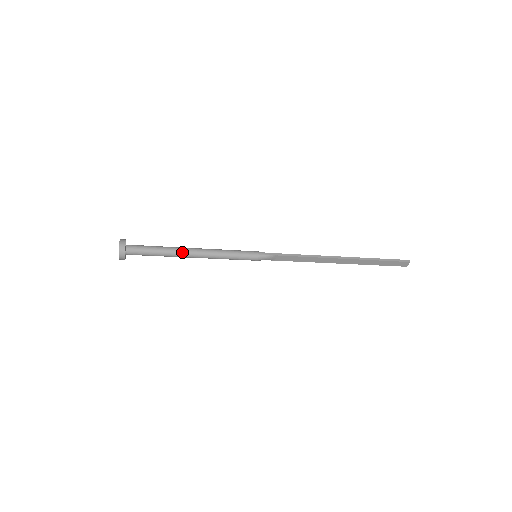
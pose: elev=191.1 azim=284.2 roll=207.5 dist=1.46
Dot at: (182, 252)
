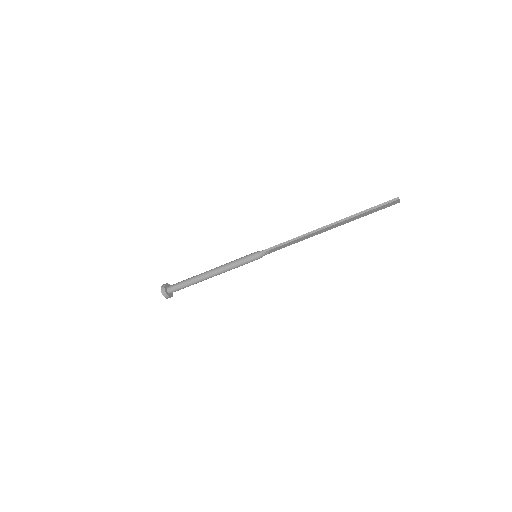
Dot at: (202, 278)
